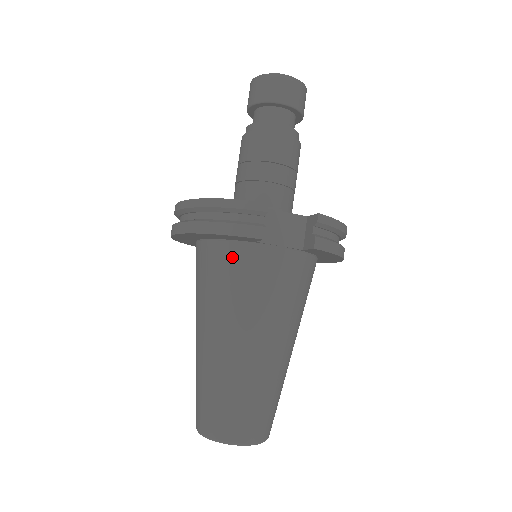
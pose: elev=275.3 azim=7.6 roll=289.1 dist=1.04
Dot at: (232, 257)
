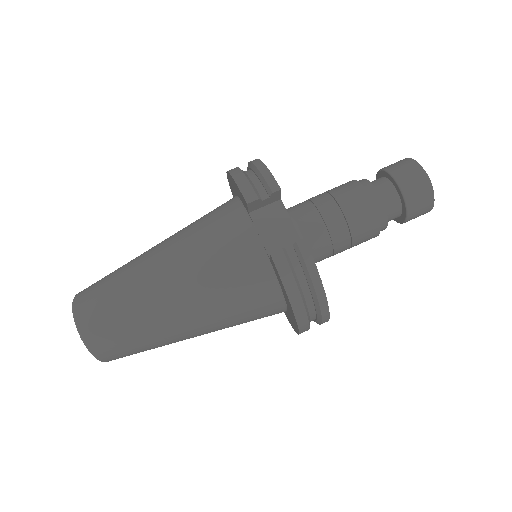
Dot at: (228, 211)
